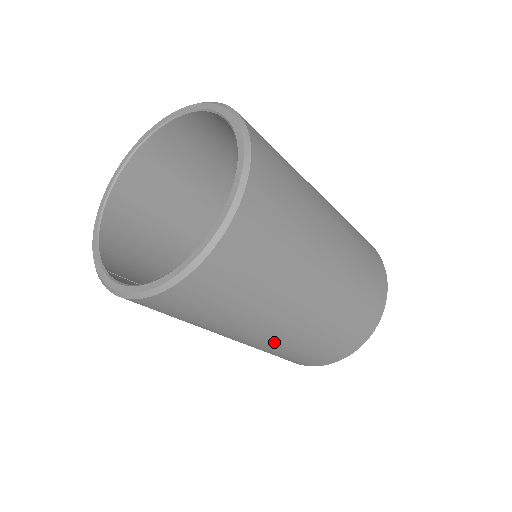
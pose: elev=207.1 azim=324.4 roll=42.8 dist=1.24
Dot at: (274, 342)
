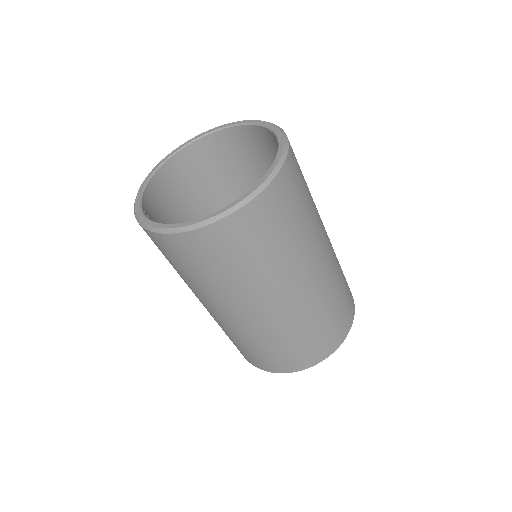
Dot at: (241, 325)
